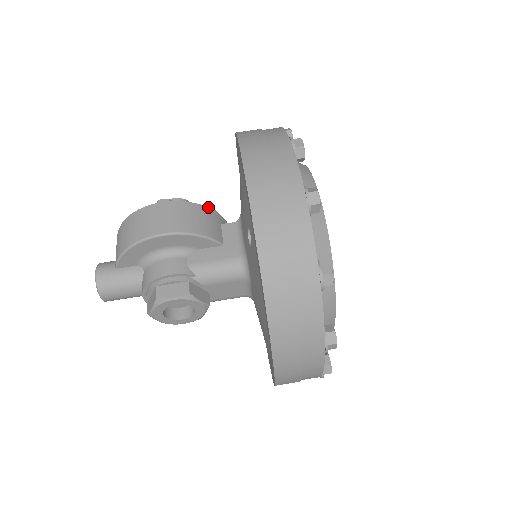
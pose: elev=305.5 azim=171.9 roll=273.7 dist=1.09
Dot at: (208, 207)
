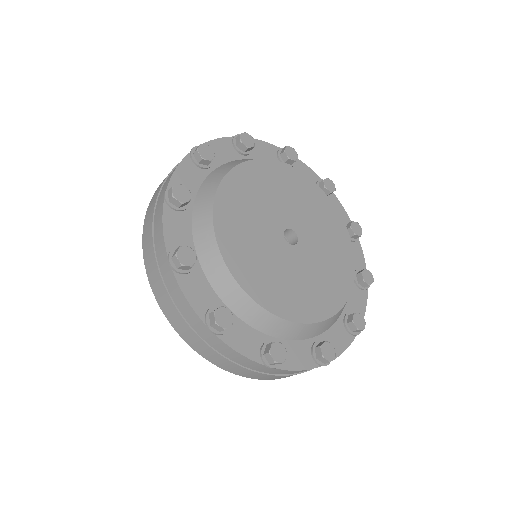
Dot at: occluded
